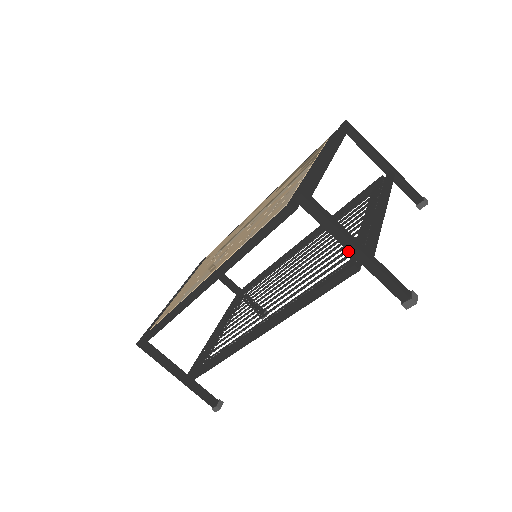
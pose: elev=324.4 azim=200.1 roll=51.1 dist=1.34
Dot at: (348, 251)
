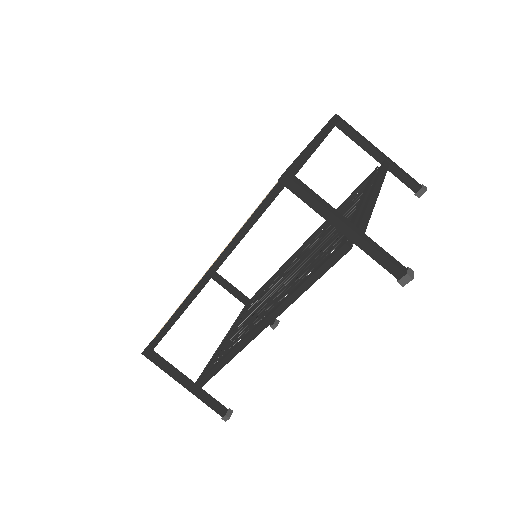
Dot at: (337, 229)
